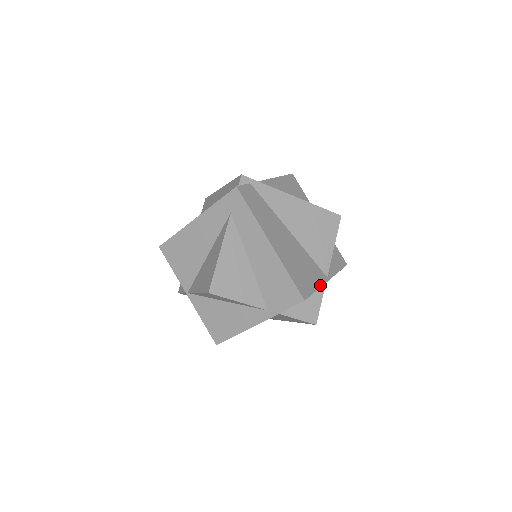
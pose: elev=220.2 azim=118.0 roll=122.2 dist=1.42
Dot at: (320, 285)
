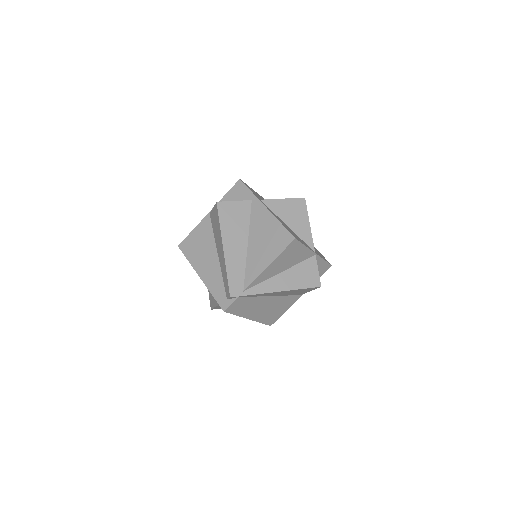
Dot at: (290, 306)
